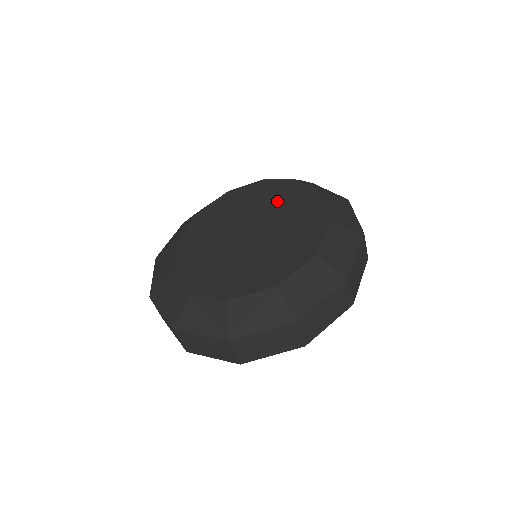
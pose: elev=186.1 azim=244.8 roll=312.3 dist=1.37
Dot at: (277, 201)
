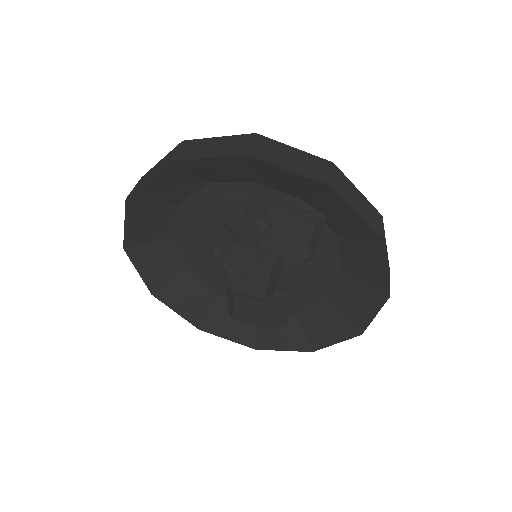
Dot at: occluded
